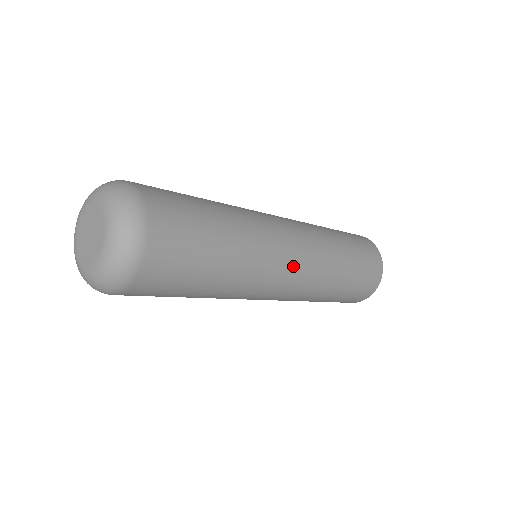
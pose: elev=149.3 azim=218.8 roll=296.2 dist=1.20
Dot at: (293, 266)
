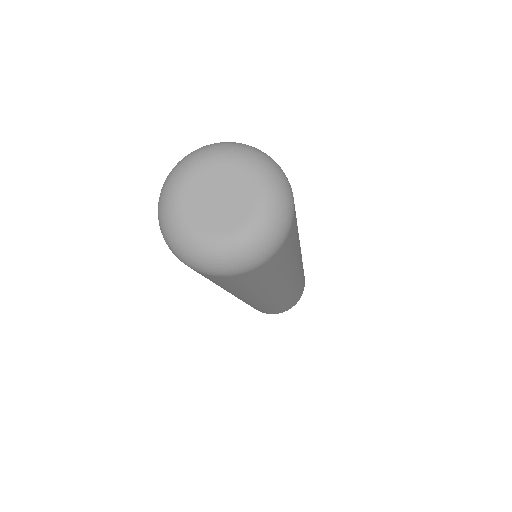
Dot at: occluded
